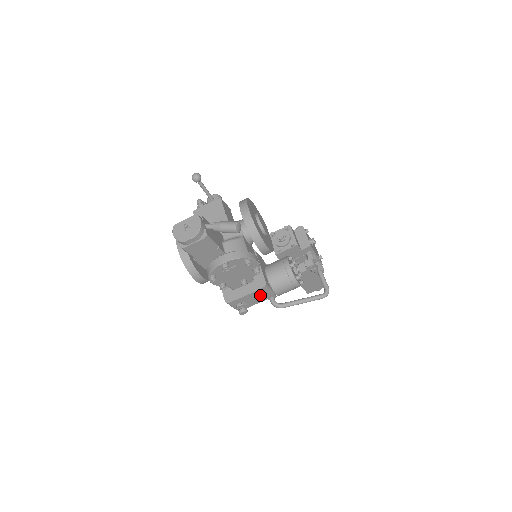
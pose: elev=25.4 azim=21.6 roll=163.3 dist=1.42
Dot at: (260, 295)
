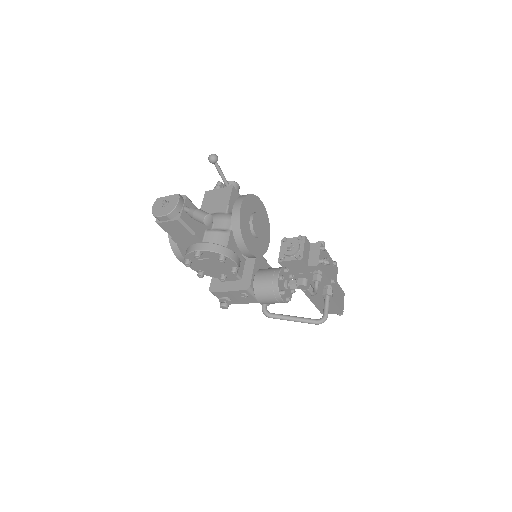
Dot at: (244, 296)
